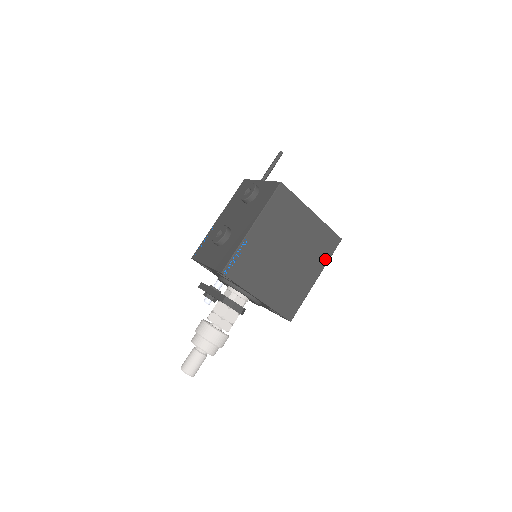
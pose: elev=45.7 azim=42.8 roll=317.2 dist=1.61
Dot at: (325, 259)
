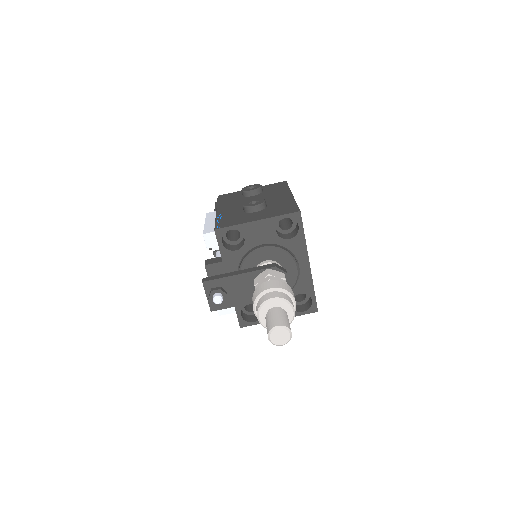
Dot at: occluded
